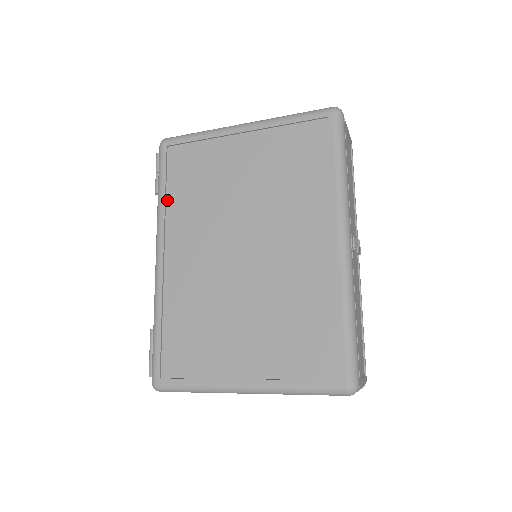
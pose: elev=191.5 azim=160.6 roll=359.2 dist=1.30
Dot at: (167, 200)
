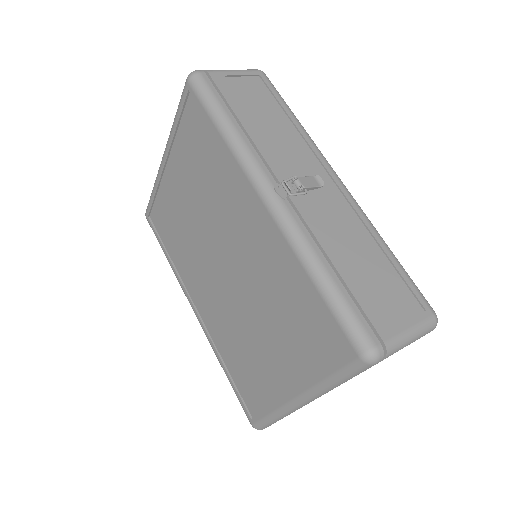
Dot at: (172, 260)
